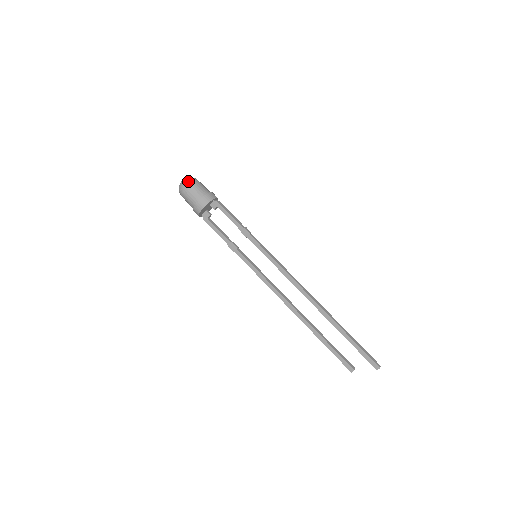
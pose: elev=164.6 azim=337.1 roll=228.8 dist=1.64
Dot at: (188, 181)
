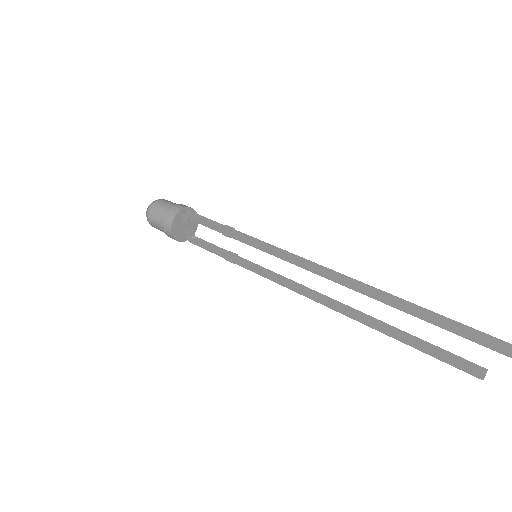
Dot at: (148, 208)
